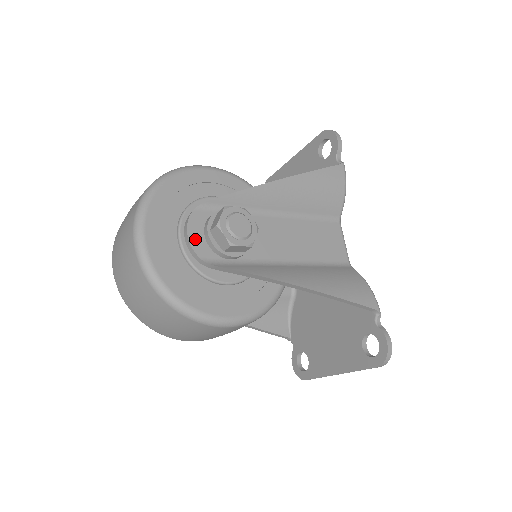
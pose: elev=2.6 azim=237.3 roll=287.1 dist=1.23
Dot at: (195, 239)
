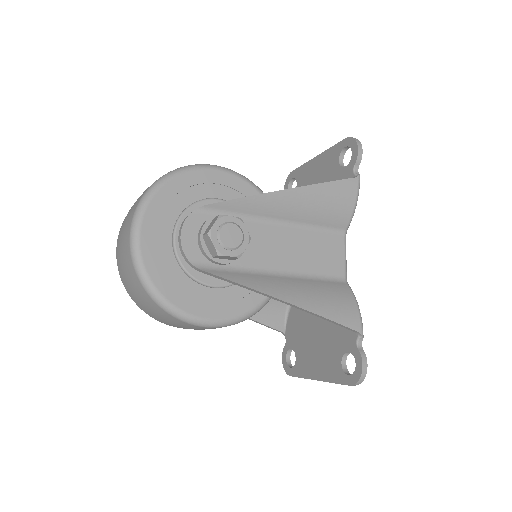
Dot at: (187, 242)
